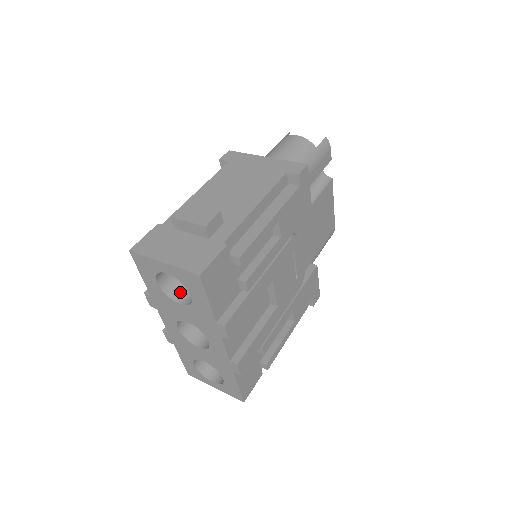
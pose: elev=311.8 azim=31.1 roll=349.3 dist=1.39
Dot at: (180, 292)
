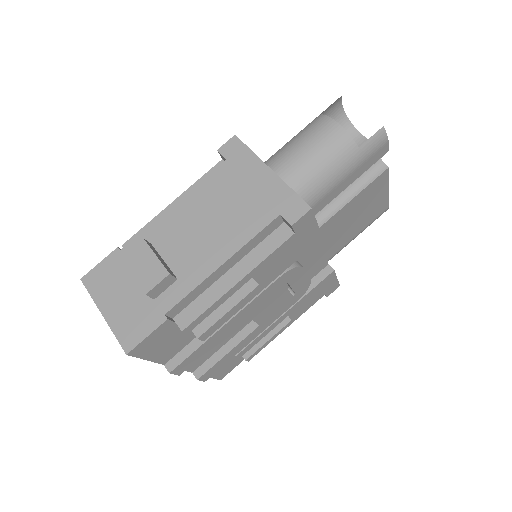
Dot at: occluded
